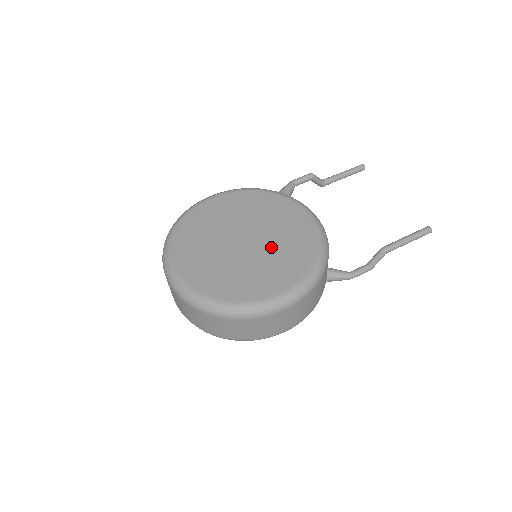
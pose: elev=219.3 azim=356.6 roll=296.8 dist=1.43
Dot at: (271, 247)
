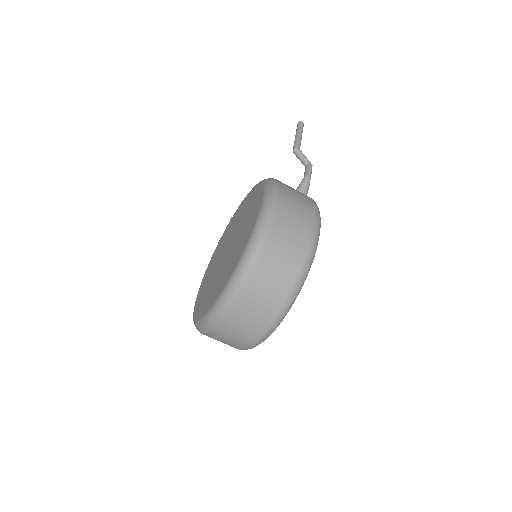
Dot at: (239, 225)
